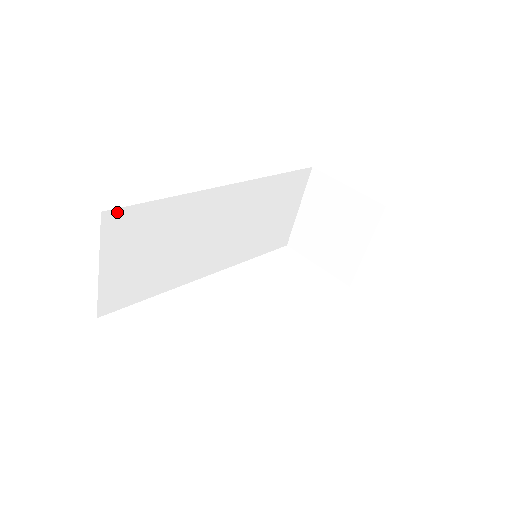
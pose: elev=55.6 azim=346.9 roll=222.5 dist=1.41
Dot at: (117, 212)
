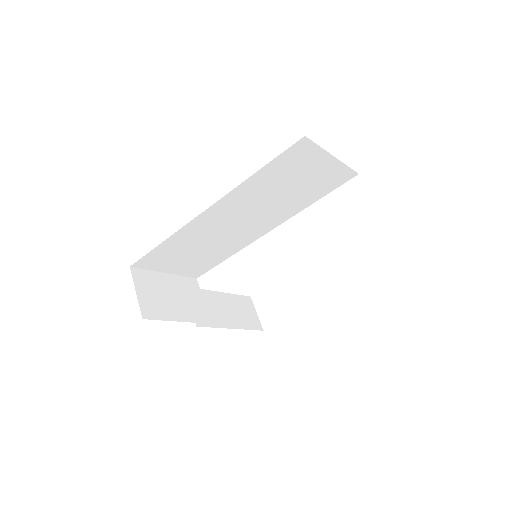
Dot at: (139, 262)
